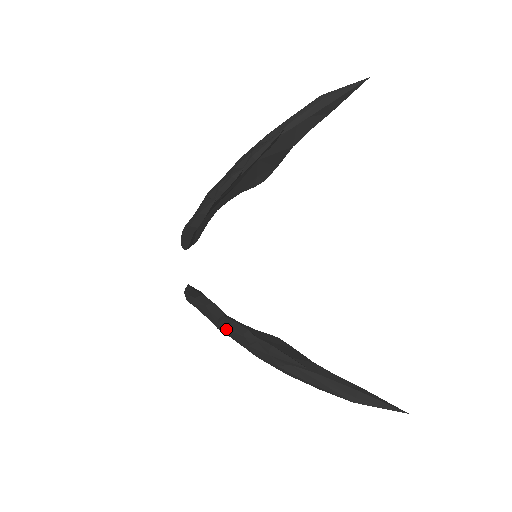
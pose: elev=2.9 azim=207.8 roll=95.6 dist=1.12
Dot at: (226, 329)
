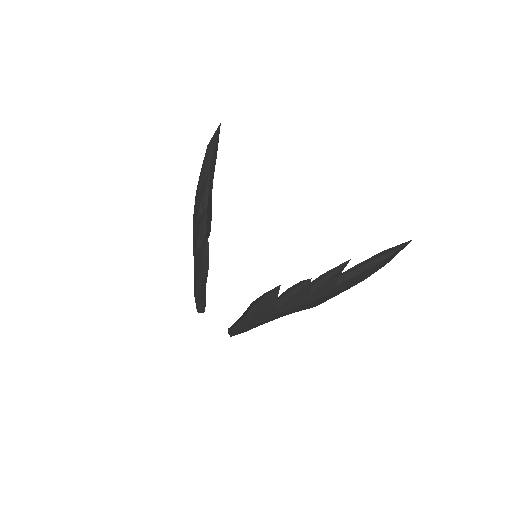
Dot at: (287, 301)
